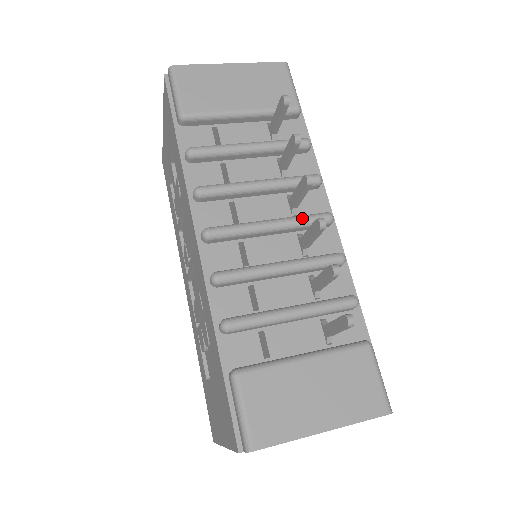
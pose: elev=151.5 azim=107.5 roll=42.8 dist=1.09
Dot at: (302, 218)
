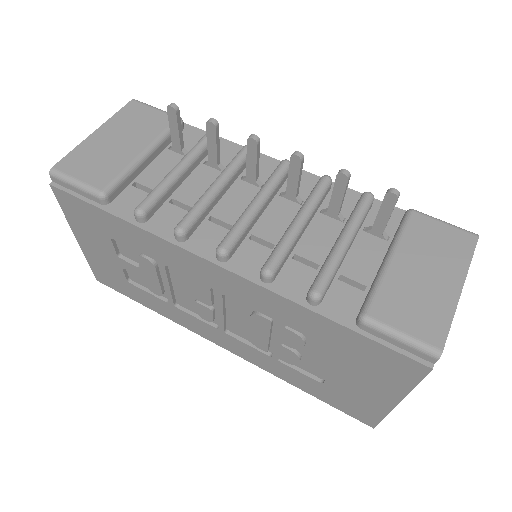
Dot at: (271, 179)
